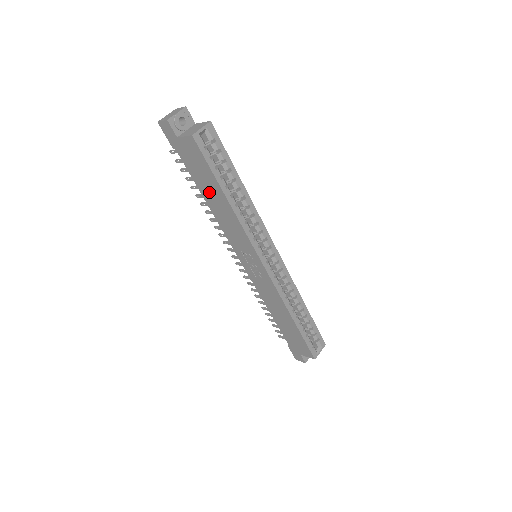
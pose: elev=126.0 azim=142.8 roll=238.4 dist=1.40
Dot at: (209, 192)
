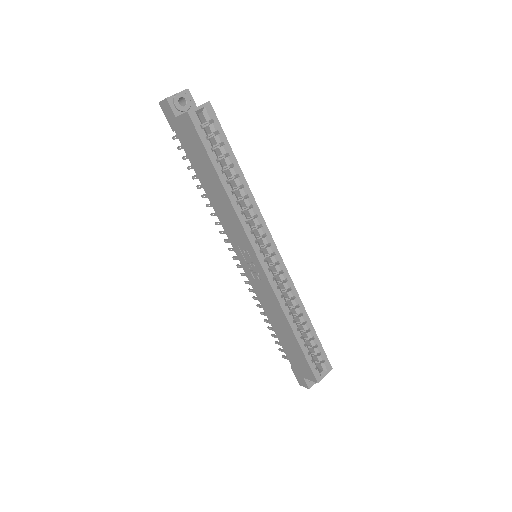
Dot at: (206, 178)
